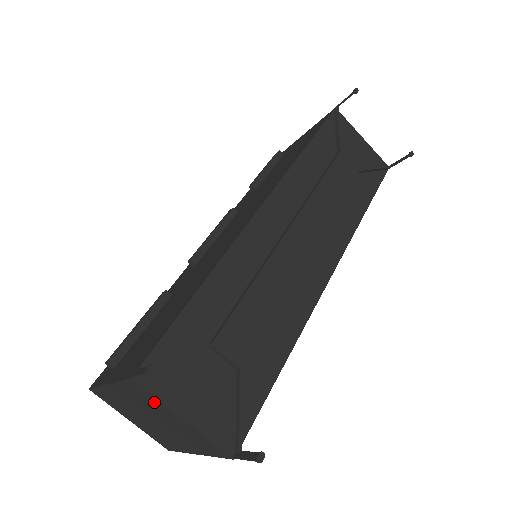
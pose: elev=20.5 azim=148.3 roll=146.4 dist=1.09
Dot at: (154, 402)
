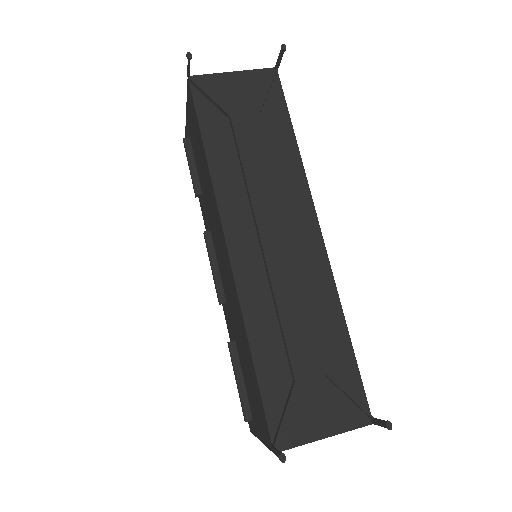
Dot at: occluded
